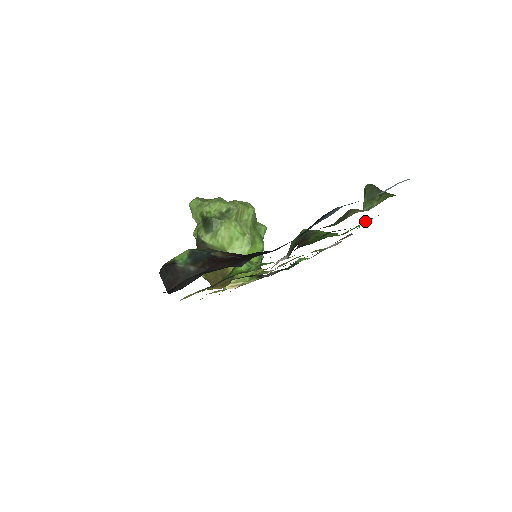
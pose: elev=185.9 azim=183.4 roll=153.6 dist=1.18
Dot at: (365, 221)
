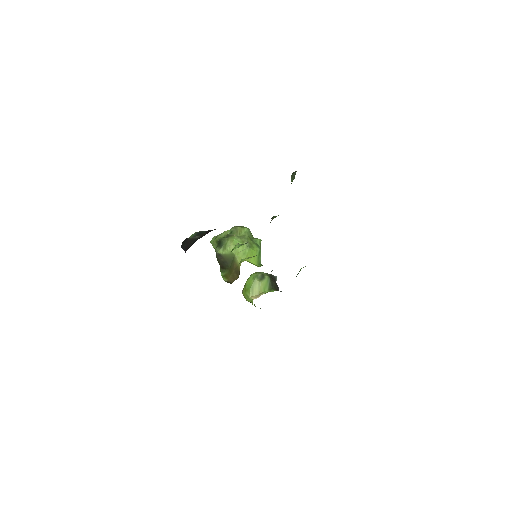
Dot at: occluded
